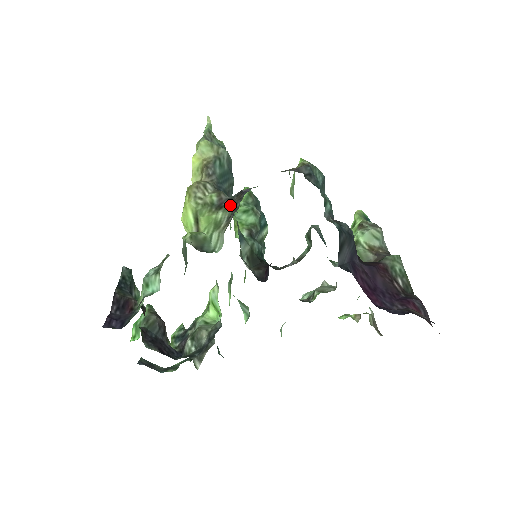
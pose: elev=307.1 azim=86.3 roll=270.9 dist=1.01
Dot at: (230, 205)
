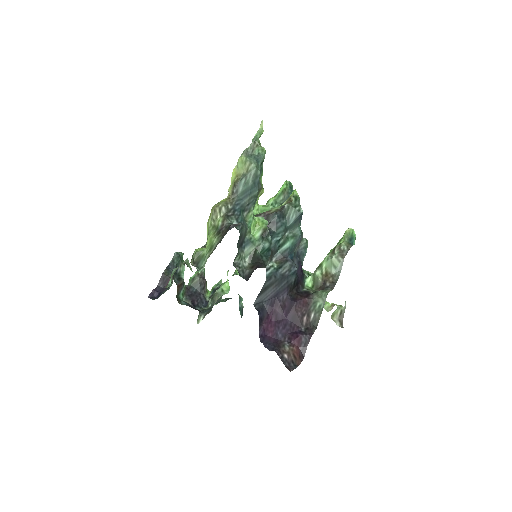
Dot at: (221, 235)
